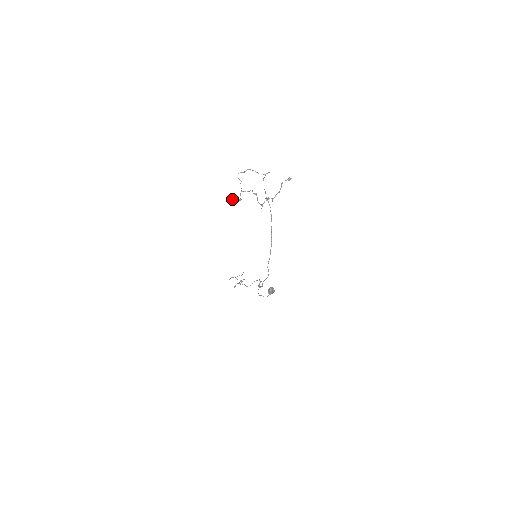
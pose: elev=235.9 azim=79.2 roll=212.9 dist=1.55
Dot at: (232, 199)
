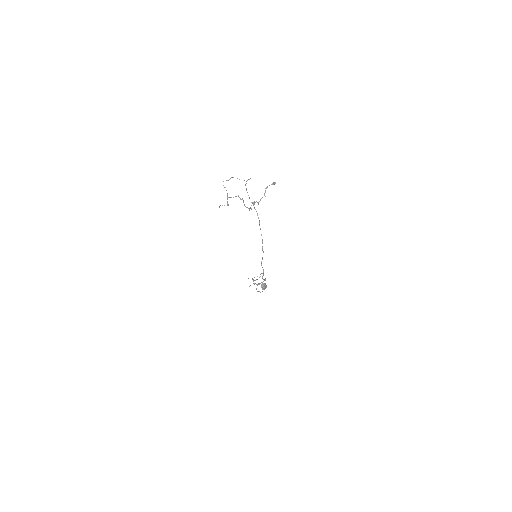
Dot at: occluded
